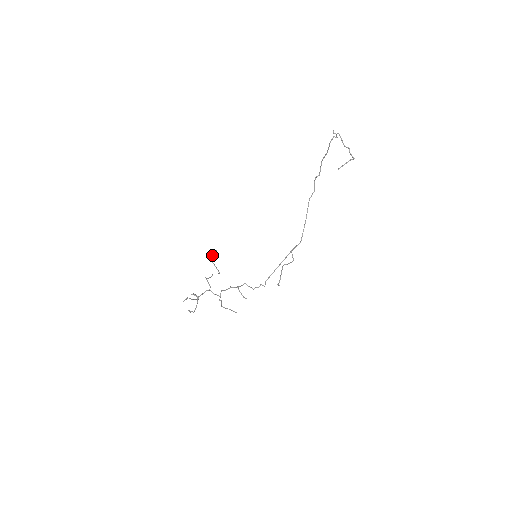
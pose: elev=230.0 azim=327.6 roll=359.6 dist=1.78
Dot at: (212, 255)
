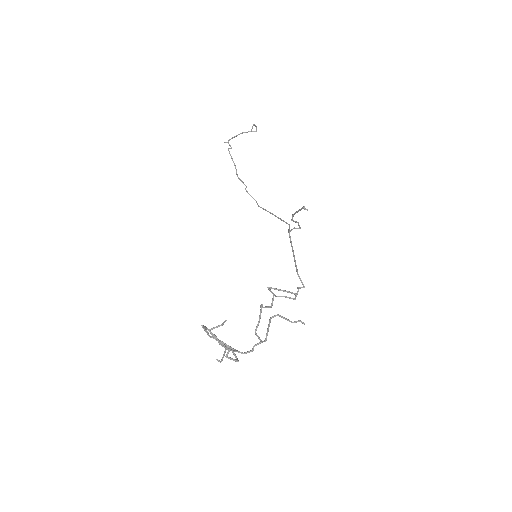
Dot at: occluded
